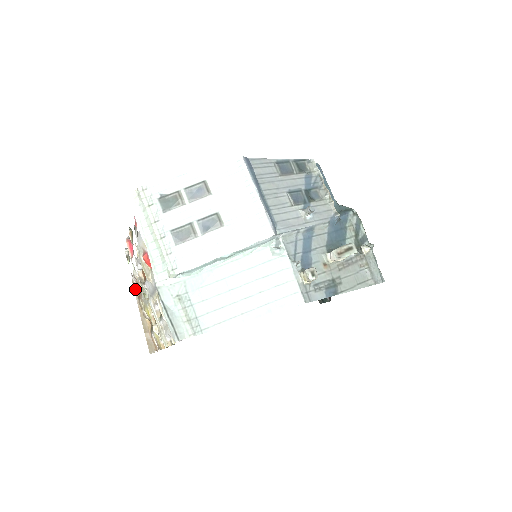
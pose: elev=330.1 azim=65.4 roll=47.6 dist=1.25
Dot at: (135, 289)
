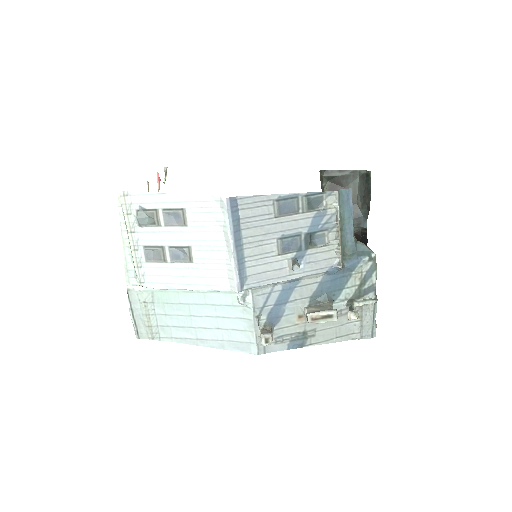
Dot at: occluded
